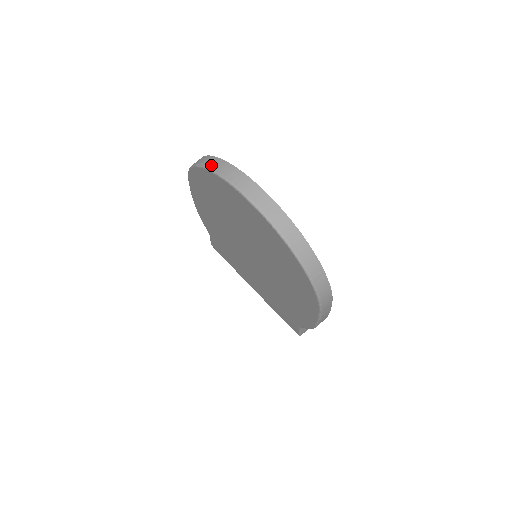
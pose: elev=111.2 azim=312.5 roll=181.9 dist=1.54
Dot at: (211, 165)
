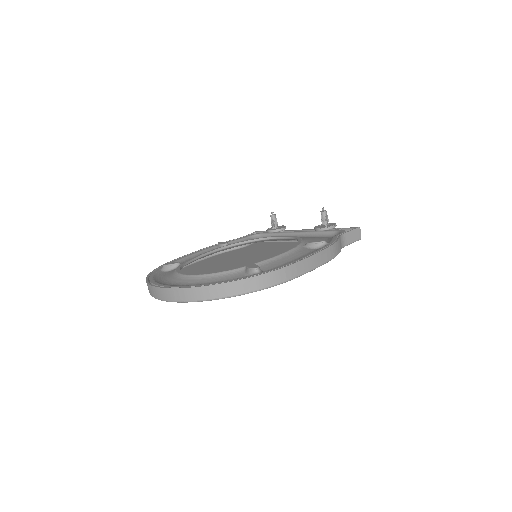
Dot at: occluded
